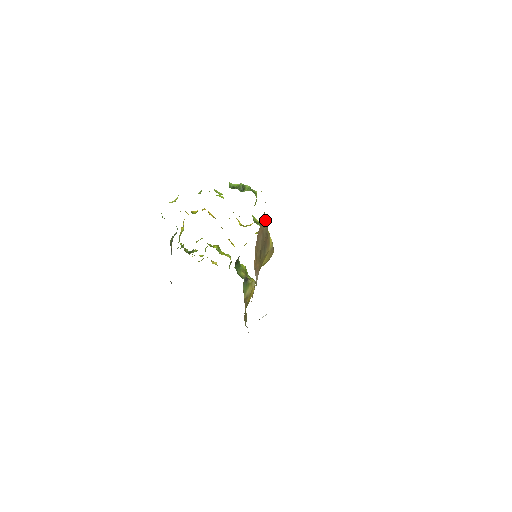
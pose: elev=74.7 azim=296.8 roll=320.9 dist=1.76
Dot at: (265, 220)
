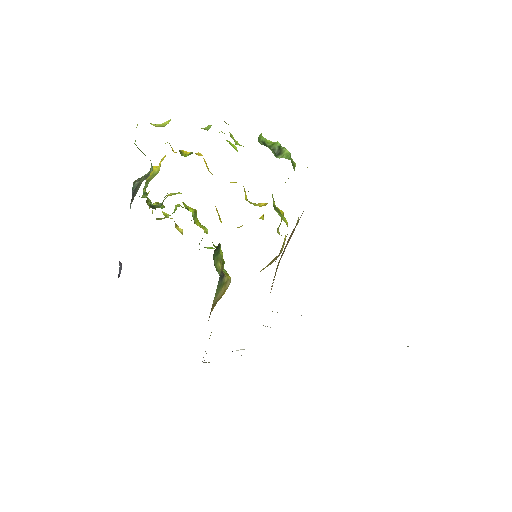
Dot at: occluded
